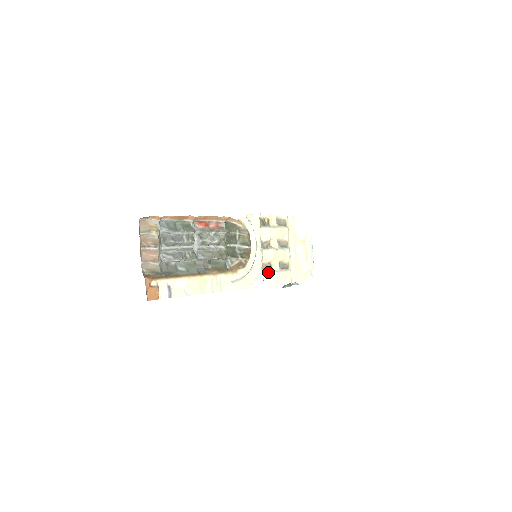
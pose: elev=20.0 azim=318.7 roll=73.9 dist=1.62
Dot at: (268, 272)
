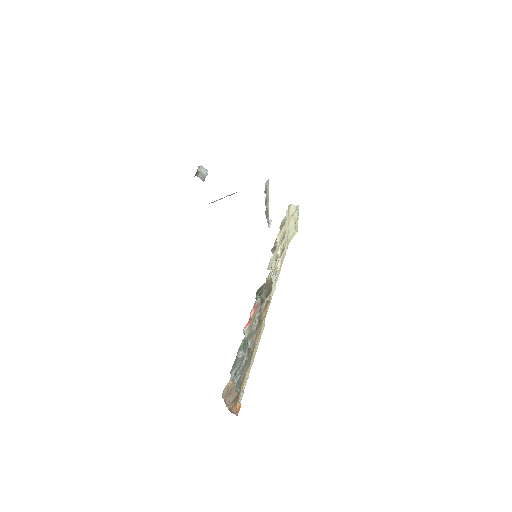
Dot at: (277, 274)
